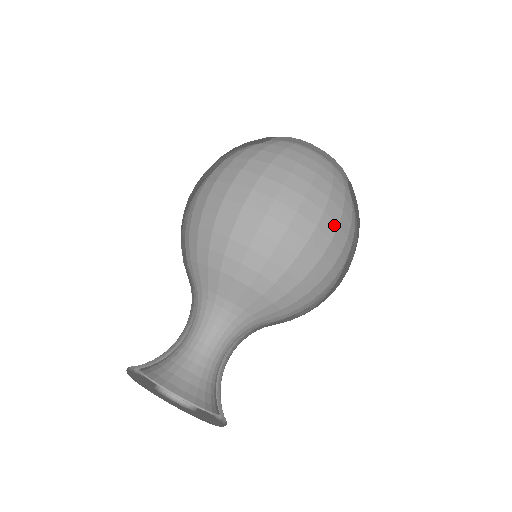
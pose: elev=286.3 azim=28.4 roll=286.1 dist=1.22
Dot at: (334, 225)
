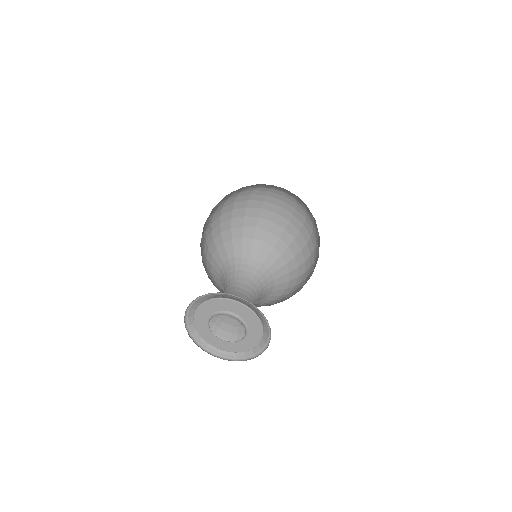
Dot at: (293, 203)
